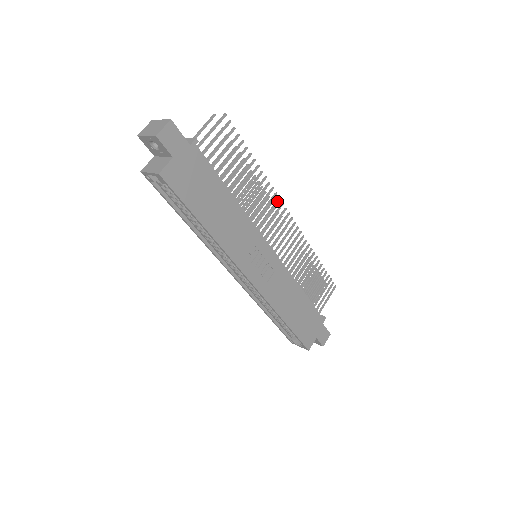
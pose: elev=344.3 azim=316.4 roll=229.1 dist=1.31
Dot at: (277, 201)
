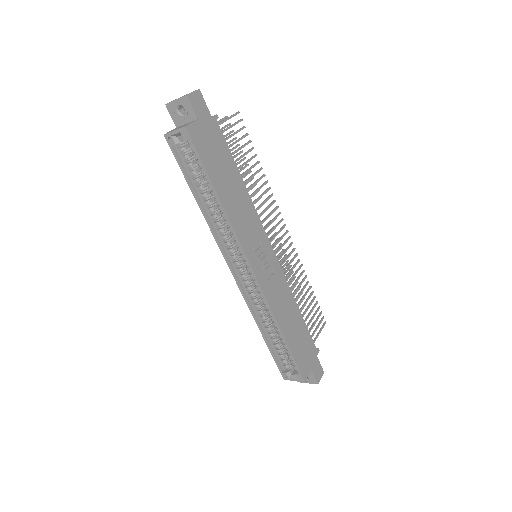
Dot at: (276, 208)
